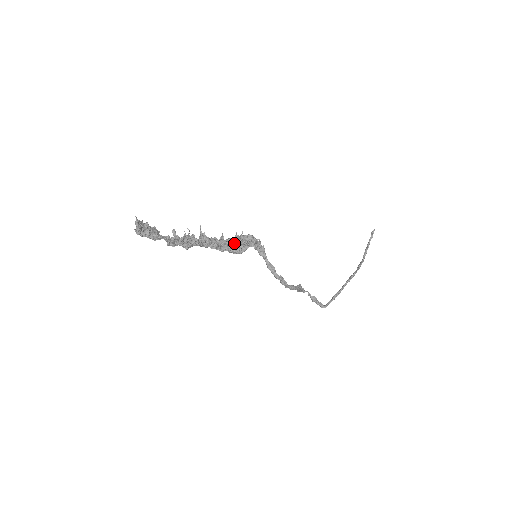
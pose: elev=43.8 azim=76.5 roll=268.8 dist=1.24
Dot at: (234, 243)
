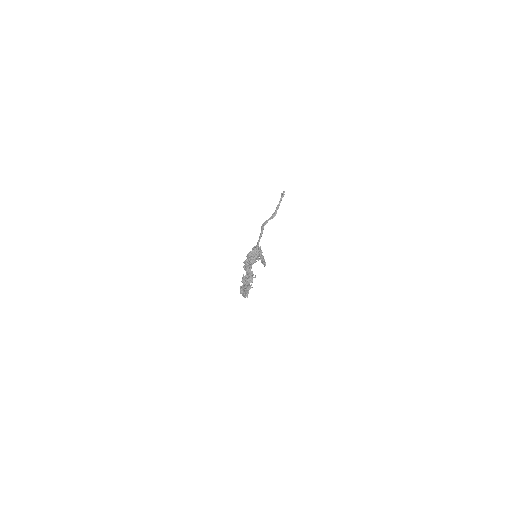
Dot at: (255, 259)
